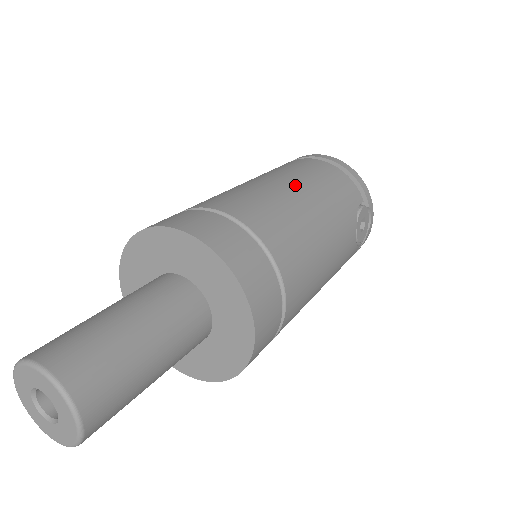
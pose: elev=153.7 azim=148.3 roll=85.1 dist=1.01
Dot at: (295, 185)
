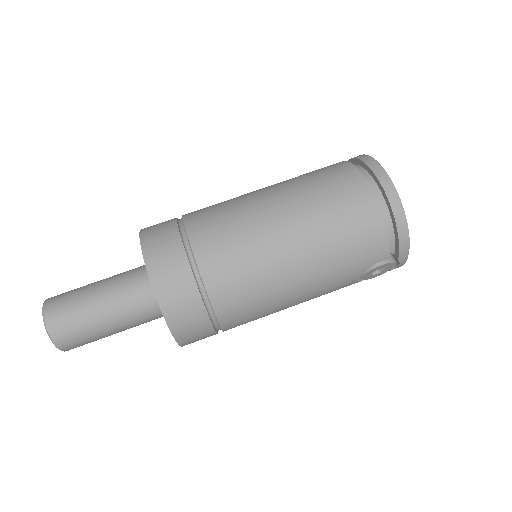
Dot at: (298, 242)
